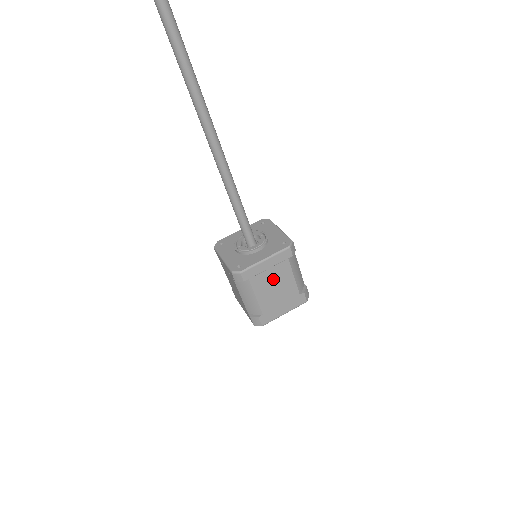
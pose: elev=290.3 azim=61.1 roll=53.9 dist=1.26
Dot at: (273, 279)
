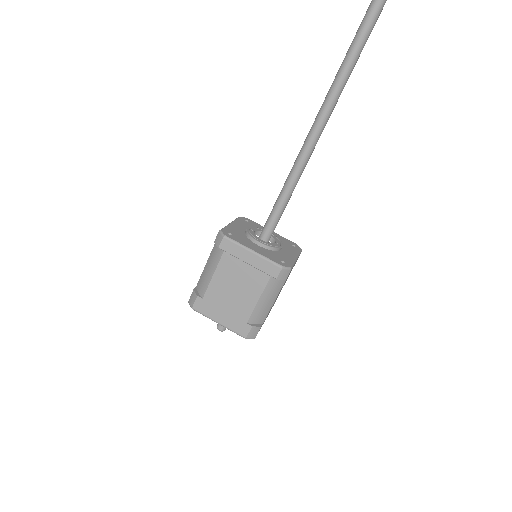
Dot at: (241, 278)
